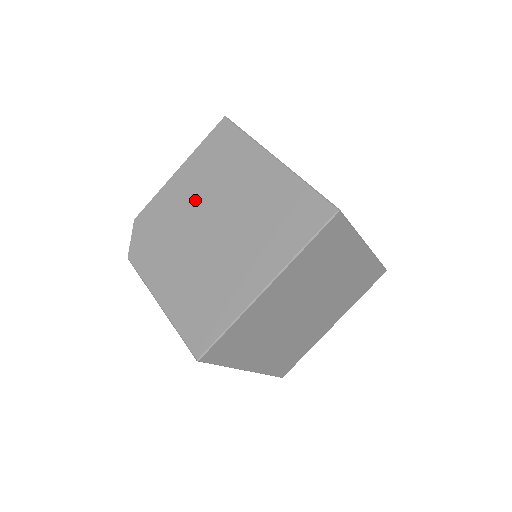
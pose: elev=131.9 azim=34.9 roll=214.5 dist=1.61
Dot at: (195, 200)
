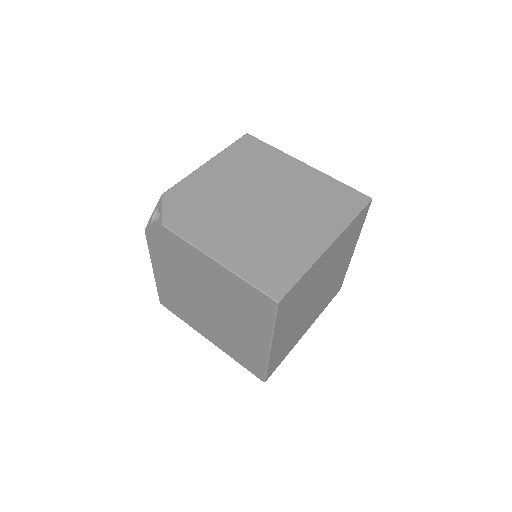
Dot at: (235, 184)
